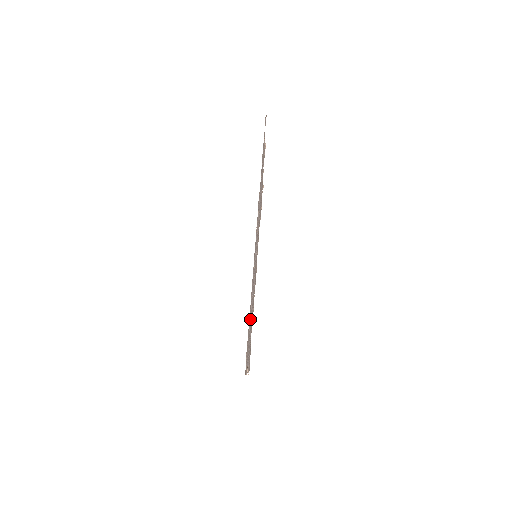
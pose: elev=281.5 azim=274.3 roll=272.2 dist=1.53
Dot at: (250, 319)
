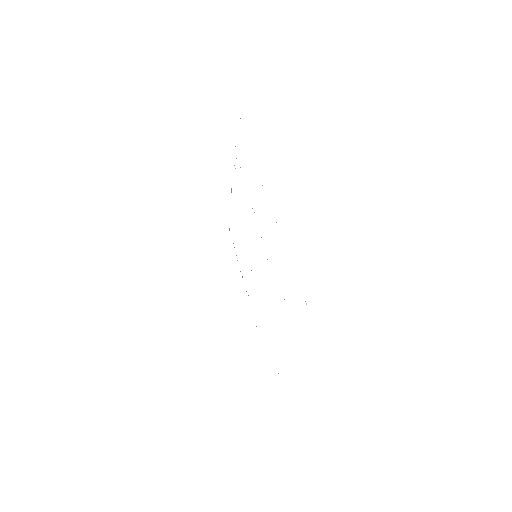
Dot at: occluded
